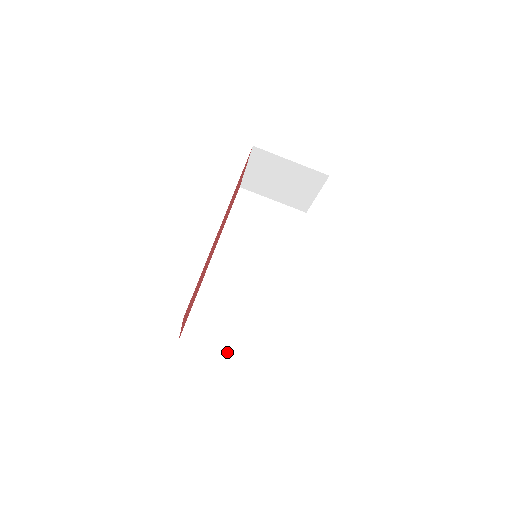
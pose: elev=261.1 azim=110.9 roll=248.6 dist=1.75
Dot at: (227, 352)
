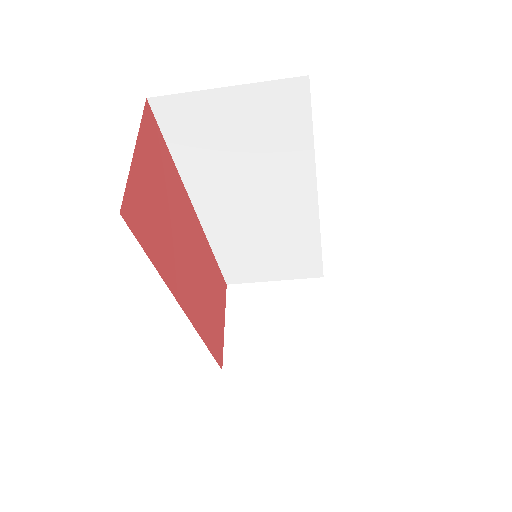
Dot at: (281, 277)
